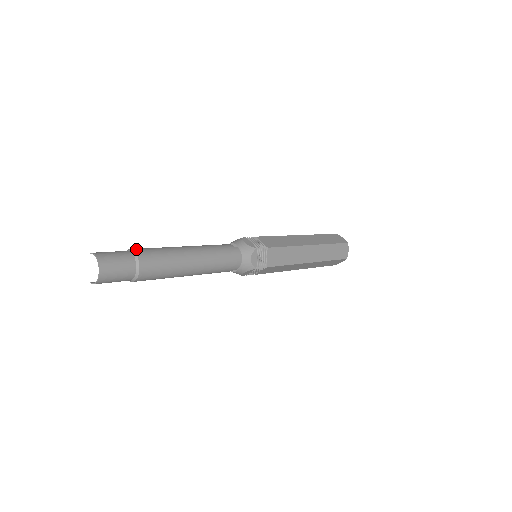
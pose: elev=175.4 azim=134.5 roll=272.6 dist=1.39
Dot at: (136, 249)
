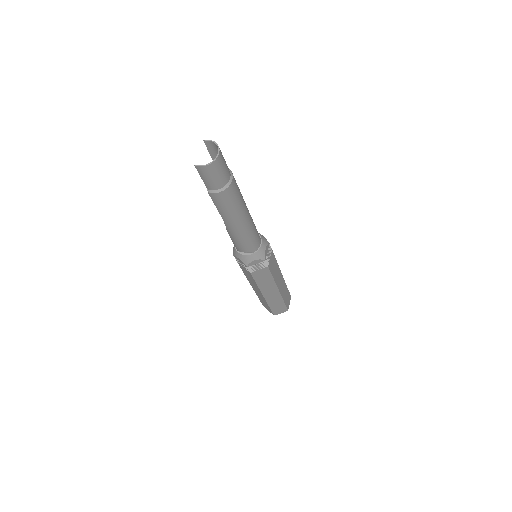
Dot at: occluded
